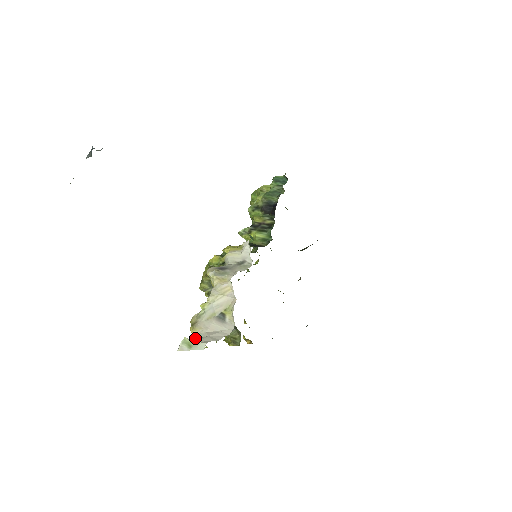
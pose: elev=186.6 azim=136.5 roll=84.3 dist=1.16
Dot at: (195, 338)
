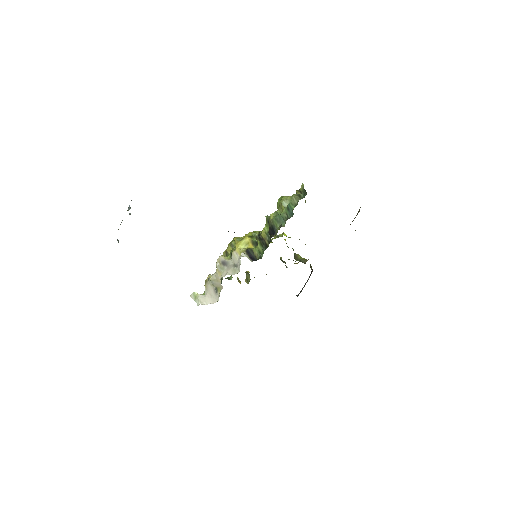
Dot at: (205, 289)
